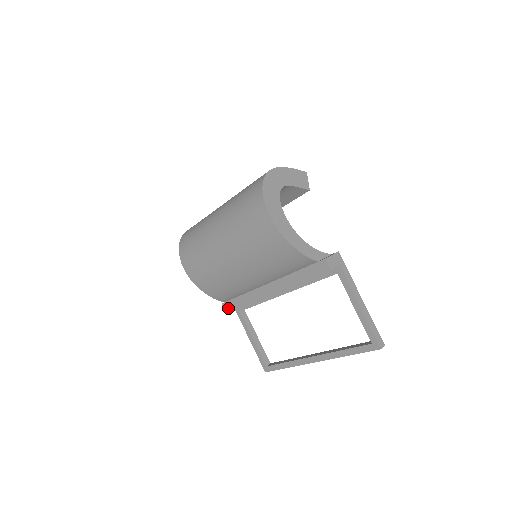
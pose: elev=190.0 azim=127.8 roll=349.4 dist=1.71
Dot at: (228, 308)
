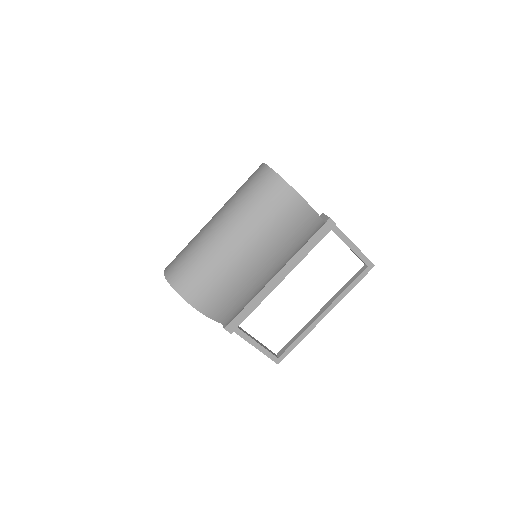
Dot at: (234, 327)
